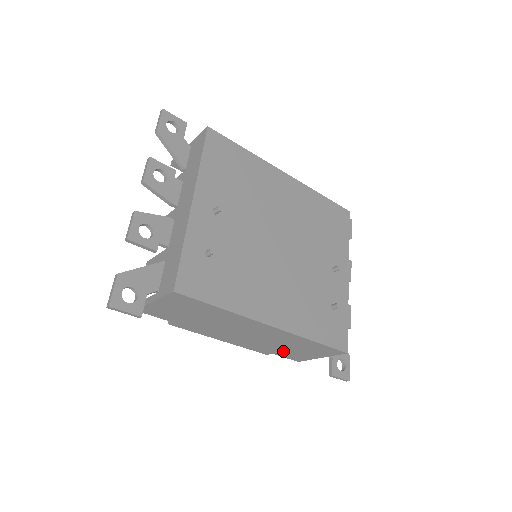
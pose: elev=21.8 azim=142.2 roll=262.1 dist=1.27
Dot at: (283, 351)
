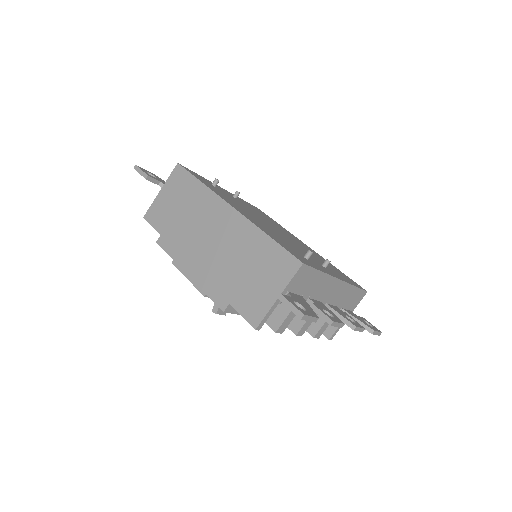
Dot at: (240, 288)
